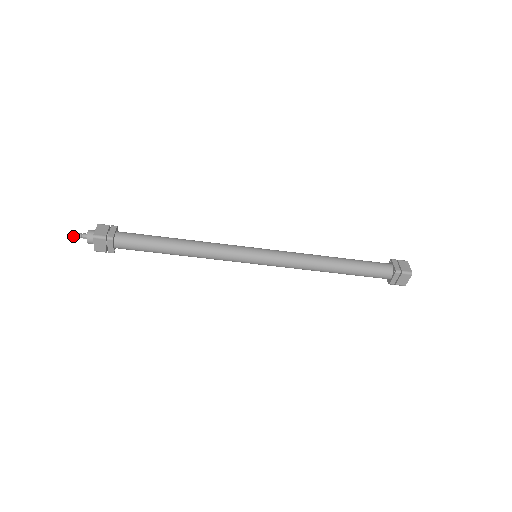
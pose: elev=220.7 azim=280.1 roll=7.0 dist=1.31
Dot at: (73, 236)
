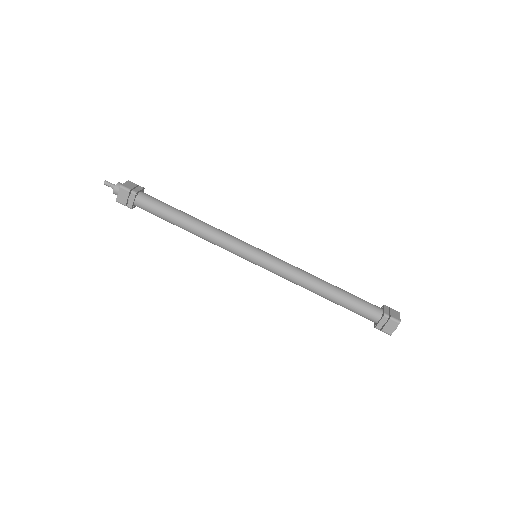
Dot at: (104, 183)
